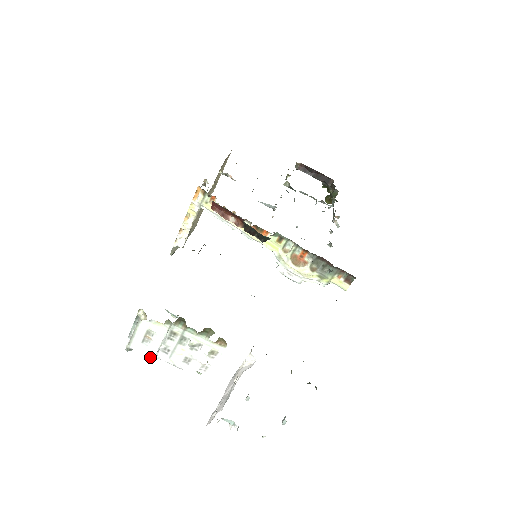
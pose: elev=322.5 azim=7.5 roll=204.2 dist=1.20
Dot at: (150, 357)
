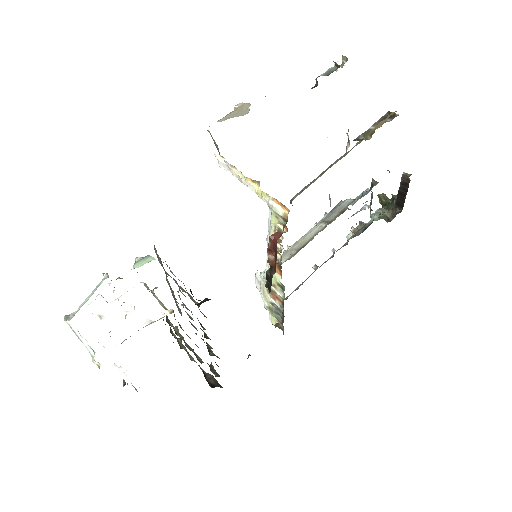
Dot at: occluded
